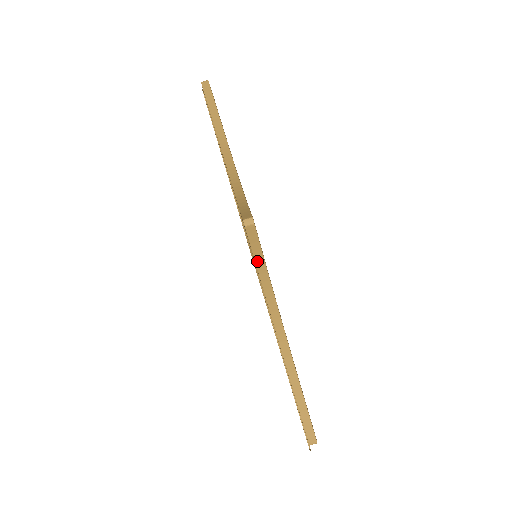
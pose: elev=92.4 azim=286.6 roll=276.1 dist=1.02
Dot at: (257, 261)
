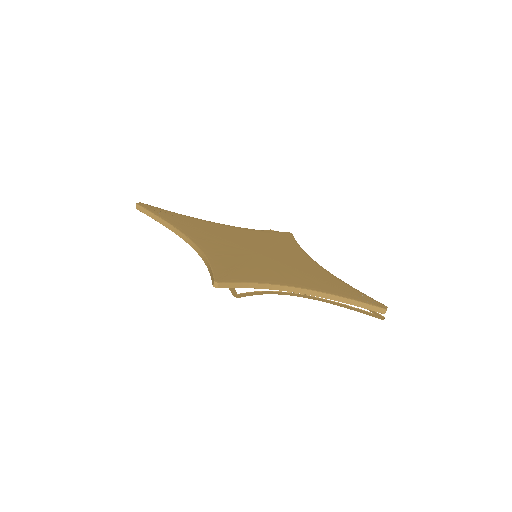
Dot at: (244, 287)
